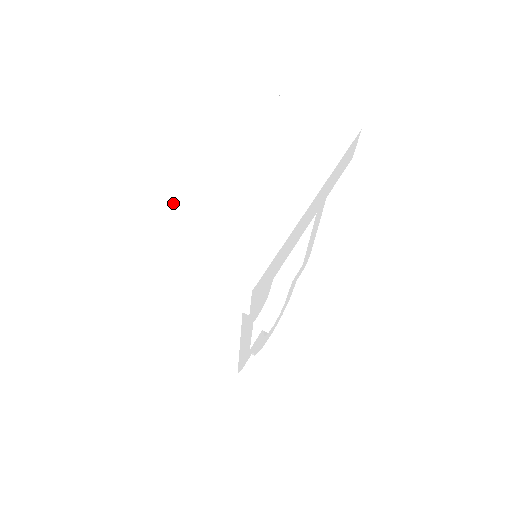
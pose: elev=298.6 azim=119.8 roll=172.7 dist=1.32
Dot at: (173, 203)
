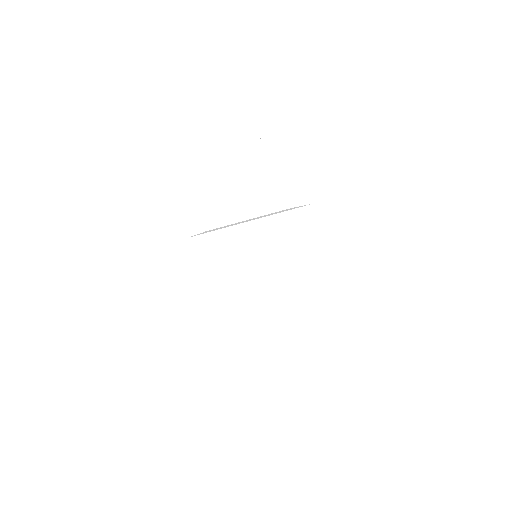
Dot at: (246, 405)
